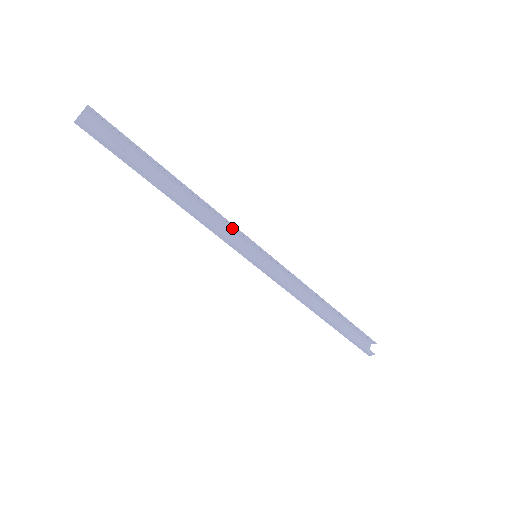
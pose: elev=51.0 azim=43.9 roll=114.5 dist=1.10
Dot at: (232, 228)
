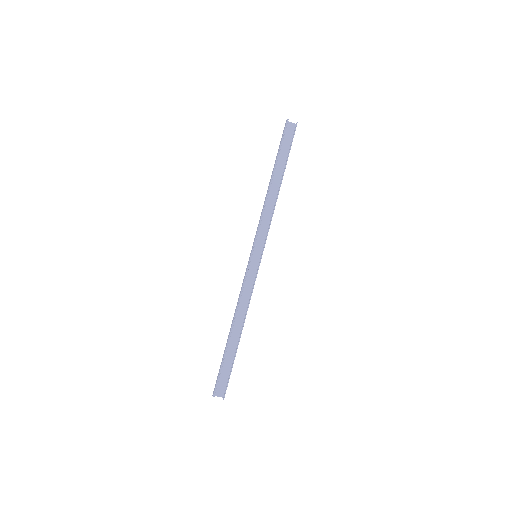
Dot at: occluded
